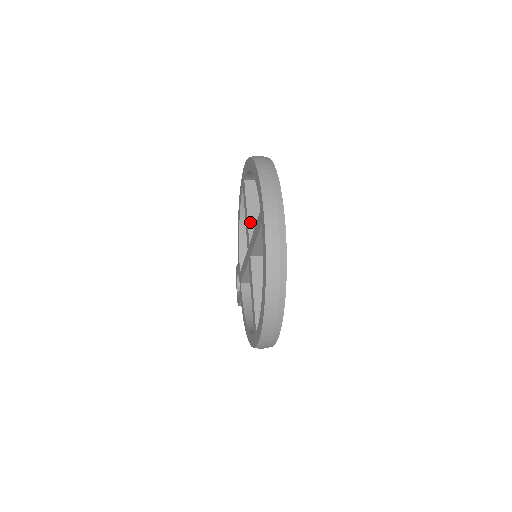
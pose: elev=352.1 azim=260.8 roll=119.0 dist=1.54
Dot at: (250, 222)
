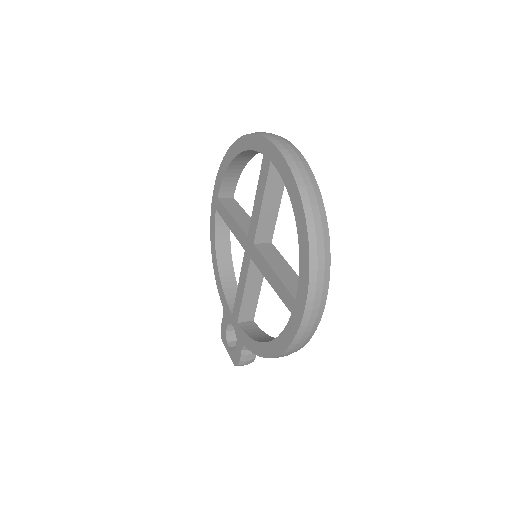
Dot at: (239, 222)
